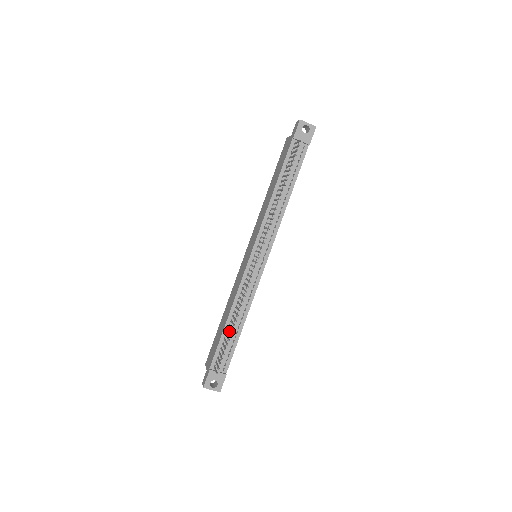
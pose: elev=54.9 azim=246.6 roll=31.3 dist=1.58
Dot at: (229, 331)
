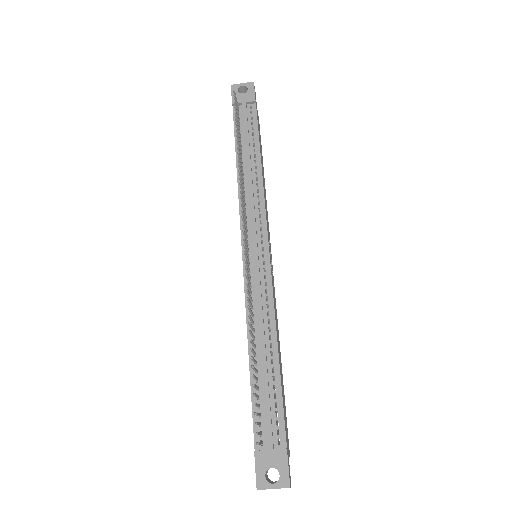
Dot at: occluded
